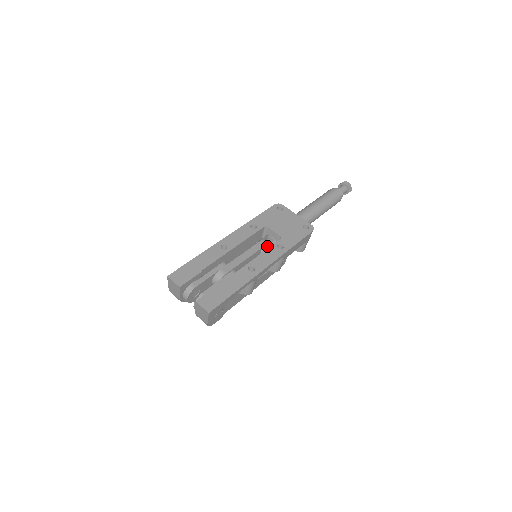
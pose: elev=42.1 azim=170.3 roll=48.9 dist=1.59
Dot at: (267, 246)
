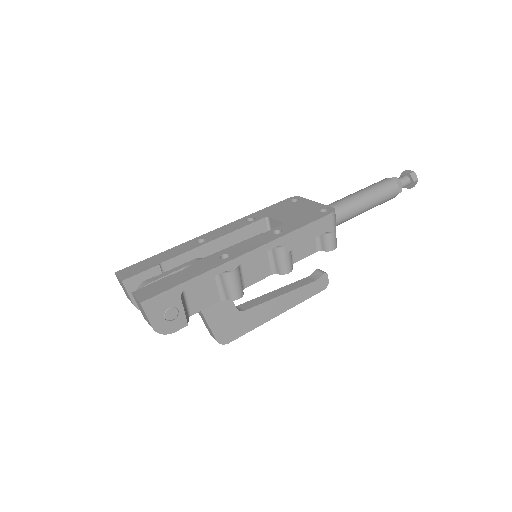
Dot at: occluded
